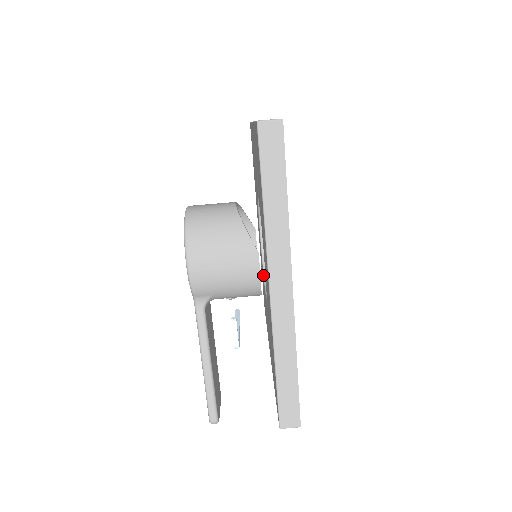
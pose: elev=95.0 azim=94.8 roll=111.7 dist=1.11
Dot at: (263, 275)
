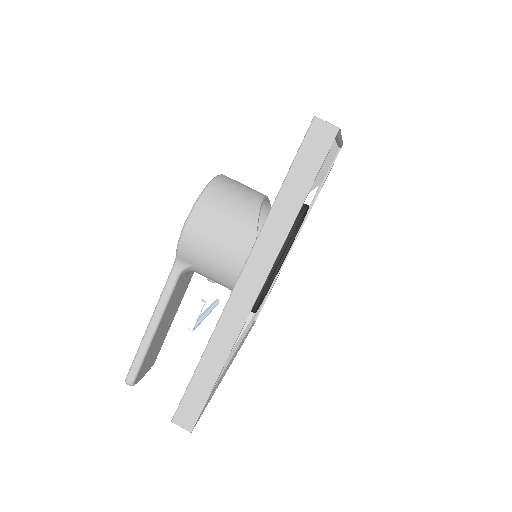
Dot at: occluded
